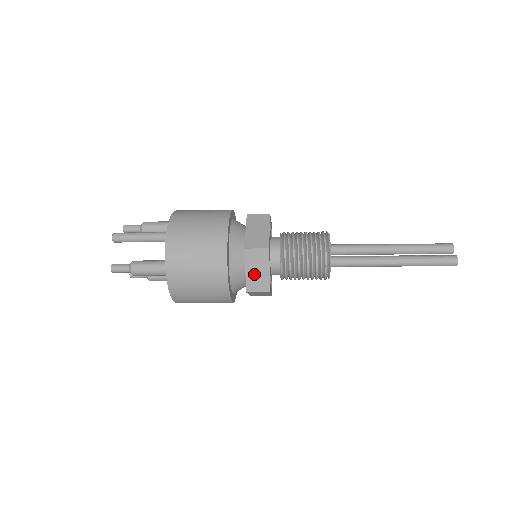
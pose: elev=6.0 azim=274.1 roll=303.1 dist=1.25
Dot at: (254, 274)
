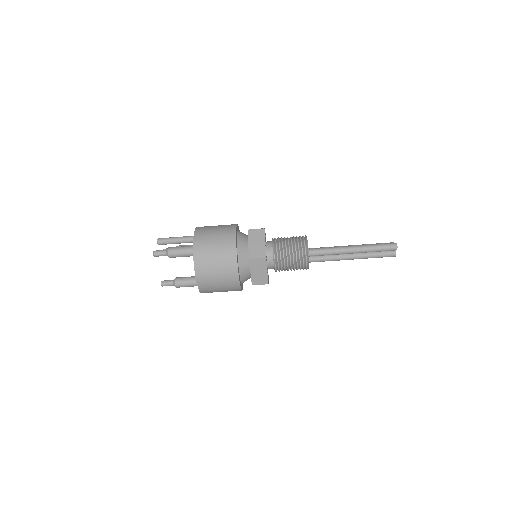
Dot at: (254, 246)
